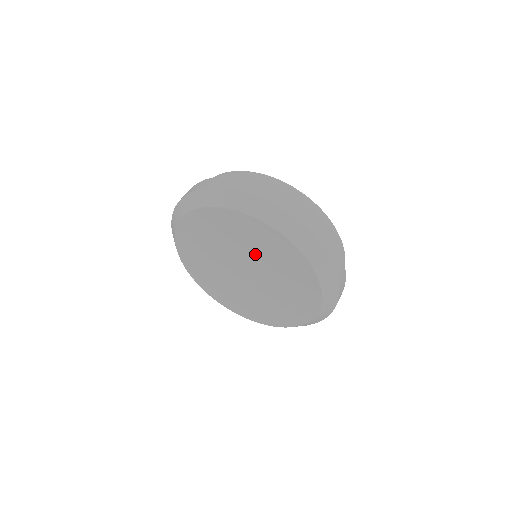
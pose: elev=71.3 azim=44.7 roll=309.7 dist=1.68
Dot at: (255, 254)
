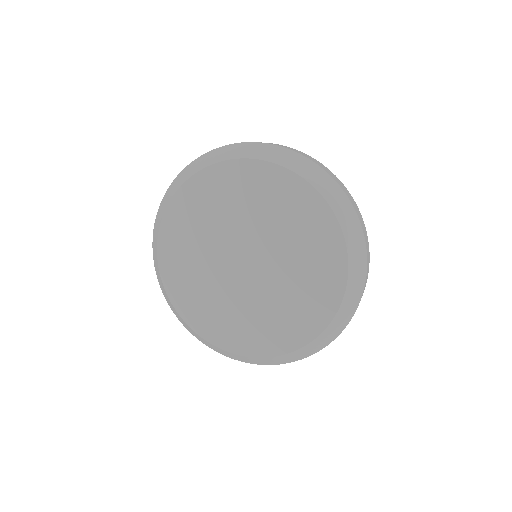
Dot at: (249, 218)
